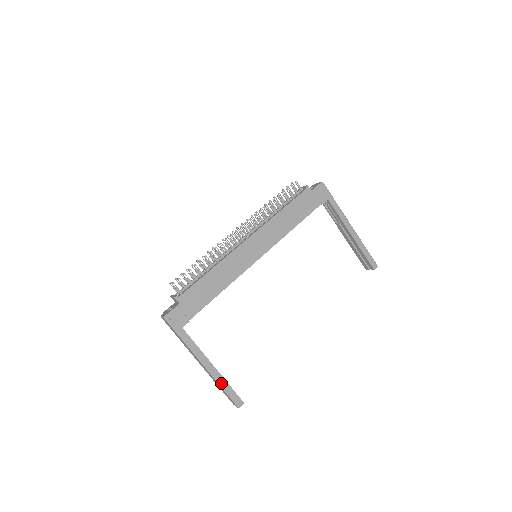
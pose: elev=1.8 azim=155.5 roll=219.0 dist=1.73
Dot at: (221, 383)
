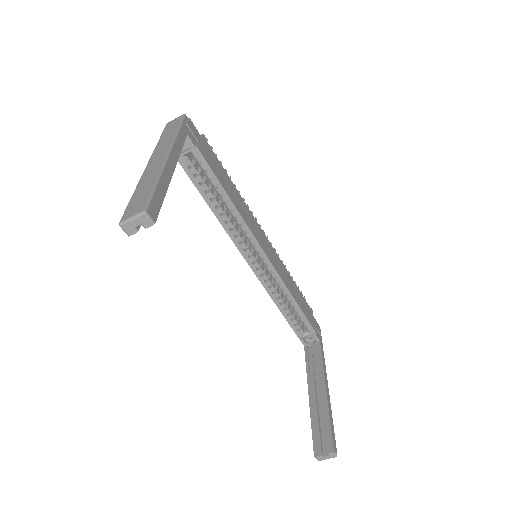
Dot at: (162, 180)
